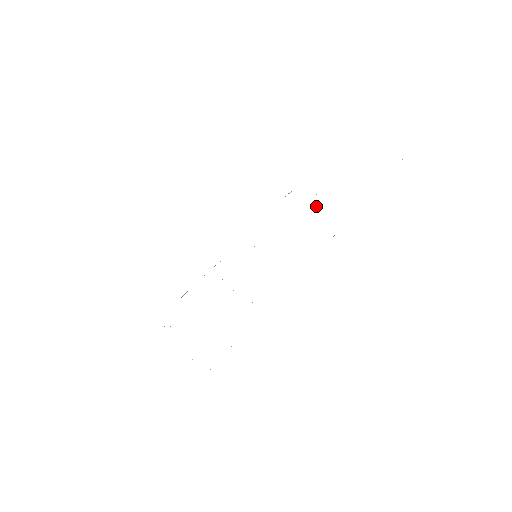
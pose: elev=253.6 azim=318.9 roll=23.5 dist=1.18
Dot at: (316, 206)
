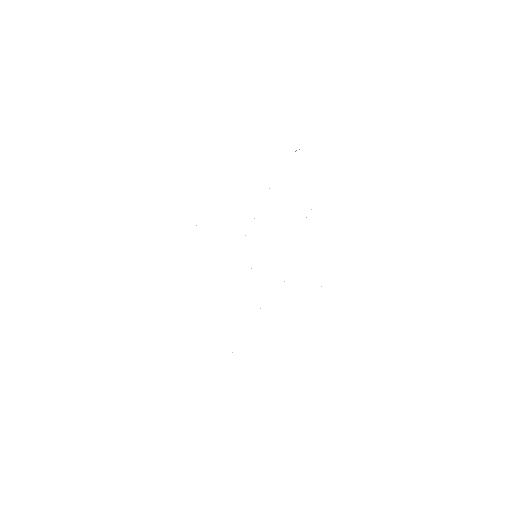
Dot at: occluded
